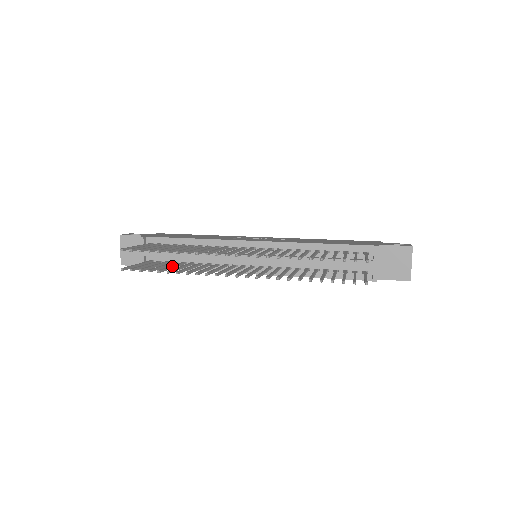
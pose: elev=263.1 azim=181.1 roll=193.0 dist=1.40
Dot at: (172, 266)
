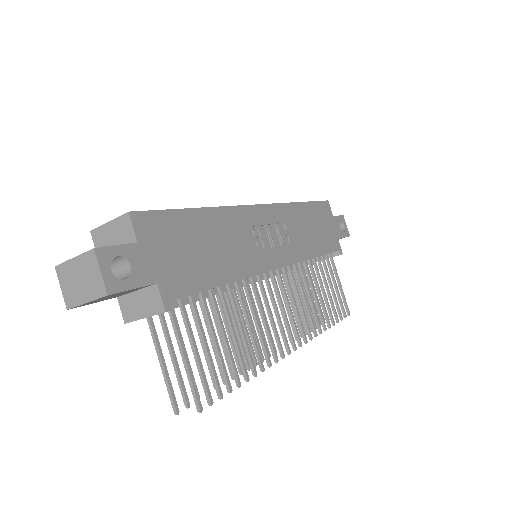
Dot at: occluded
